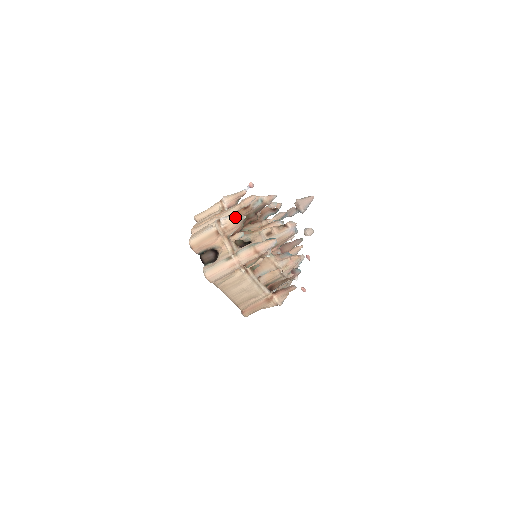
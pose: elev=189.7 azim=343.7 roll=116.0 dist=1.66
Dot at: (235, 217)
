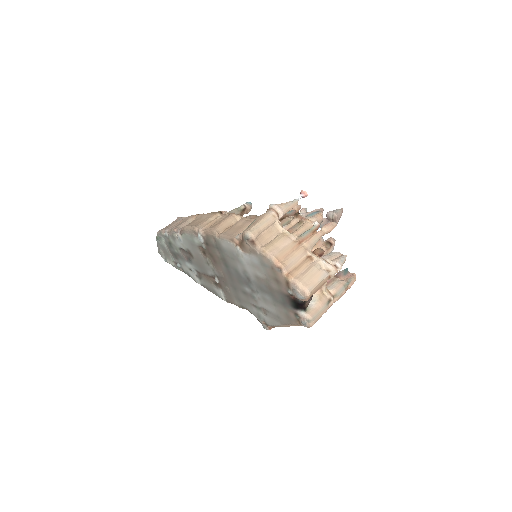
Dot at: (345, 260)
